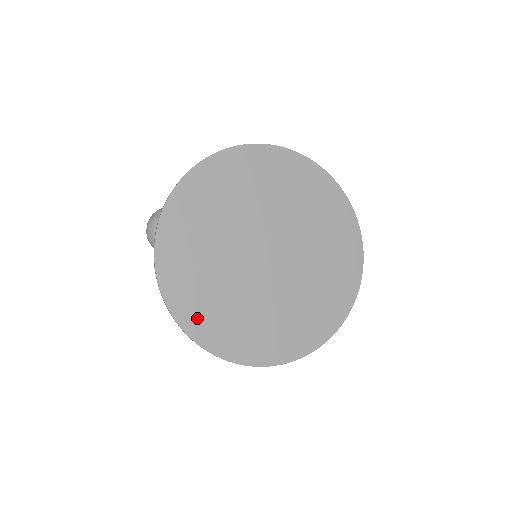
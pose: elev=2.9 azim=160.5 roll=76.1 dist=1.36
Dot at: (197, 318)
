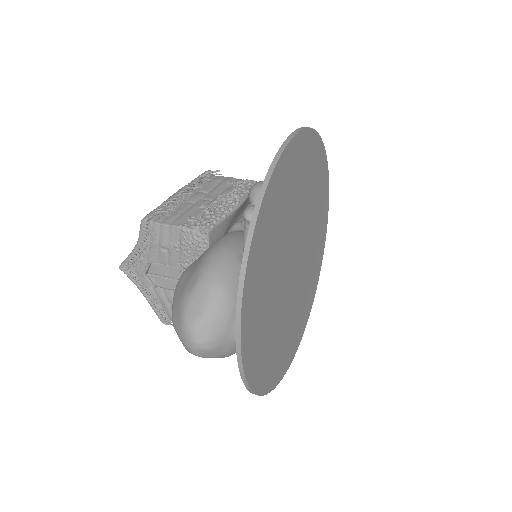
Dot at: (274, 372)
